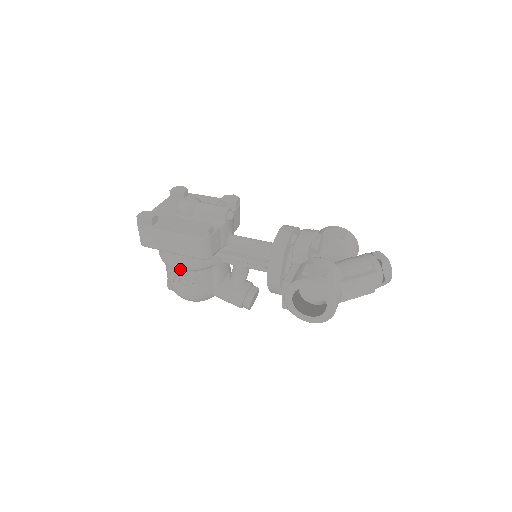
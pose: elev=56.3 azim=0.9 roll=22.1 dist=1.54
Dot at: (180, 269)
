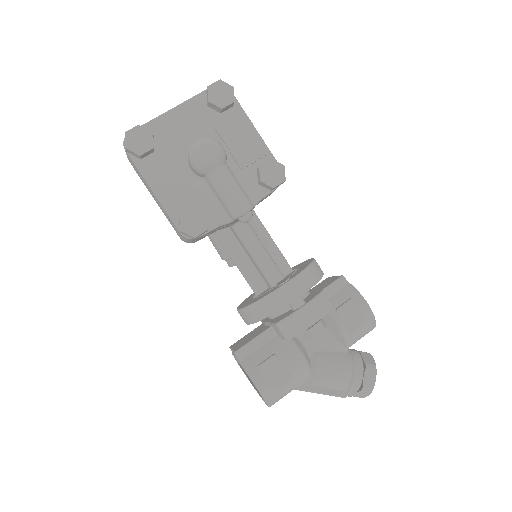
Dot at: occluded
